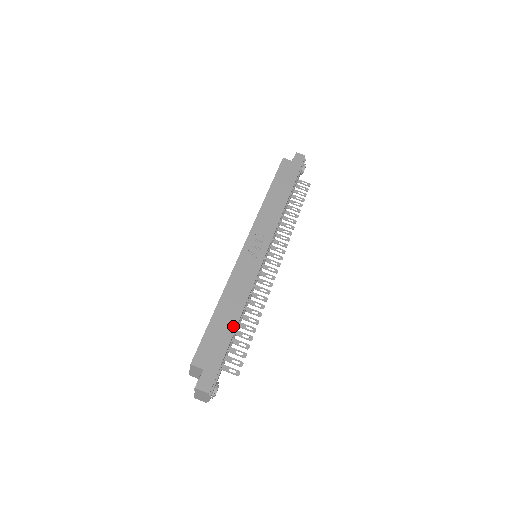
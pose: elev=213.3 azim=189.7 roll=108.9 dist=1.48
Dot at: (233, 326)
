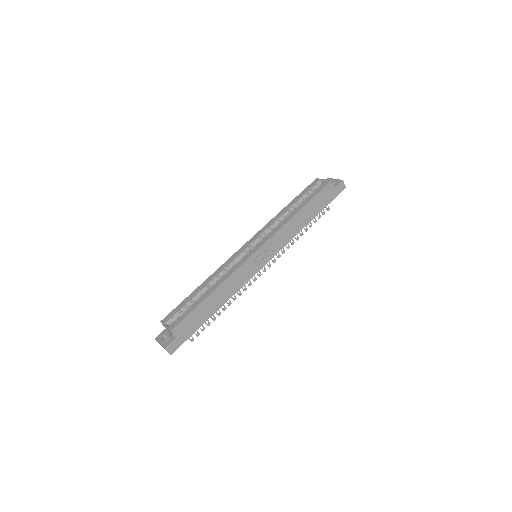
Dot at: (211, 314)
